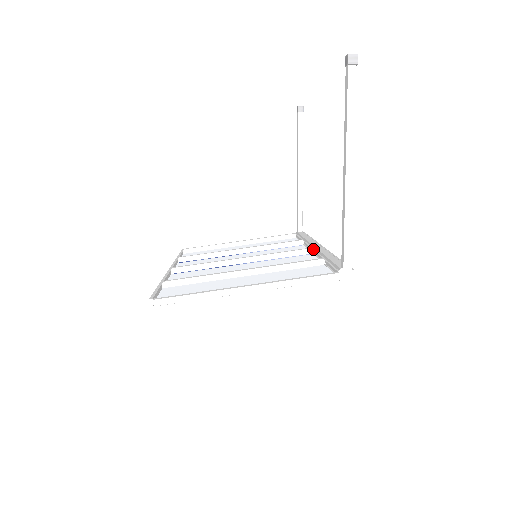
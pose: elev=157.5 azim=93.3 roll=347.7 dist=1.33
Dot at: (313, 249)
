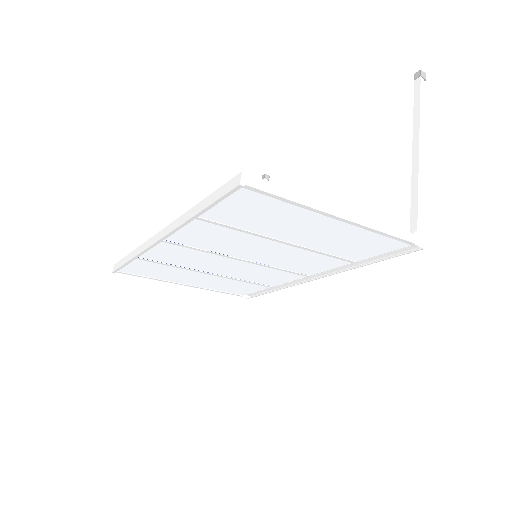
Dot at: occluded
